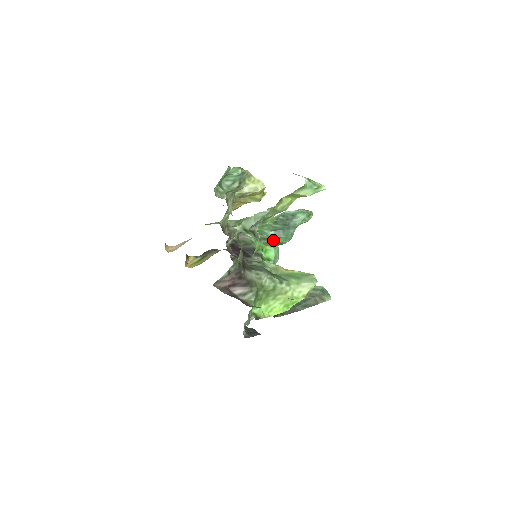
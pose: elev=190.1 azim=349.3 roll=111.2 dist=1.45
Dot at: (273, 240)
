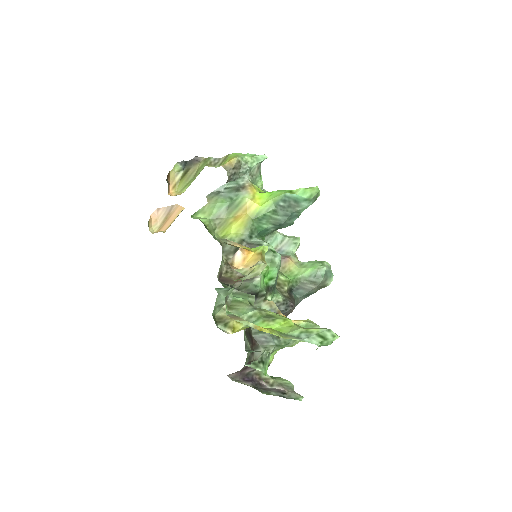
Dot at: (273, 230)
